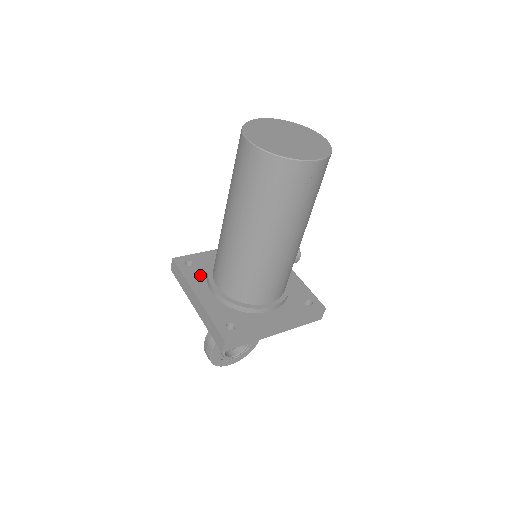
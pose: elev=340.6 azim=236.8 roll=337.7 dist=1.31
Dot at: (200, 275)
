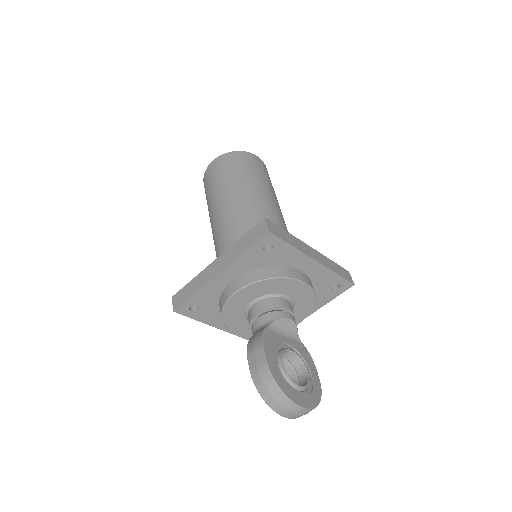
Dot at: occluded
